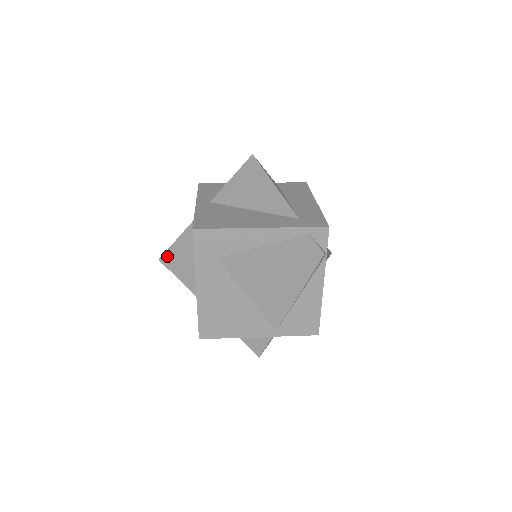
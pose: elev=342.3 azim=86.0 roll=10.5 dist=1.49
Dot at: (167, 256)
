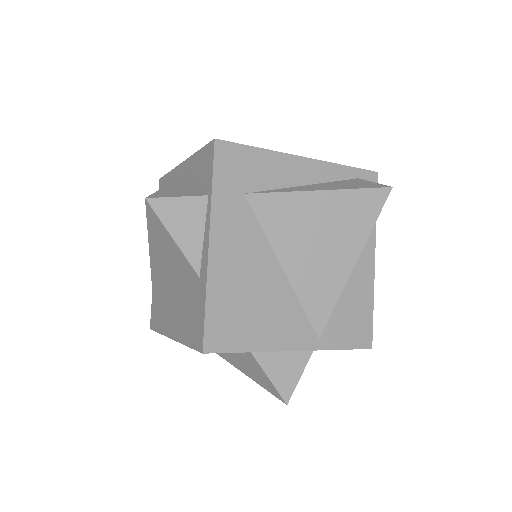
Dot at: (159, 195)
